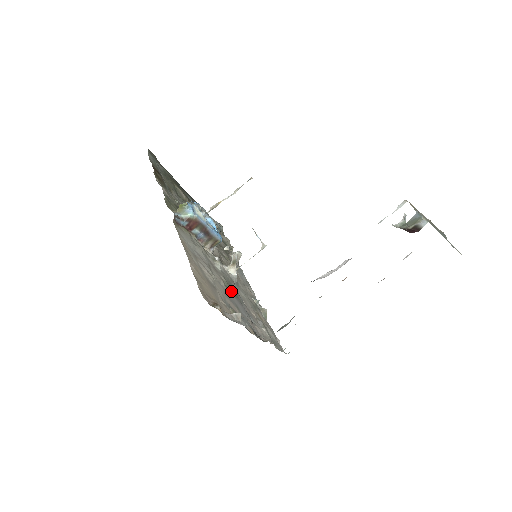
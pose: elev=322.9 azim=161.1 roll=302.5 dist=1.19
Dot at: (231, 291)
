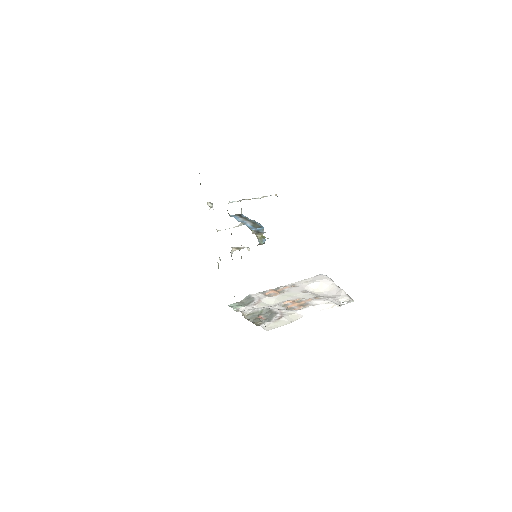
Dot at: occluded
